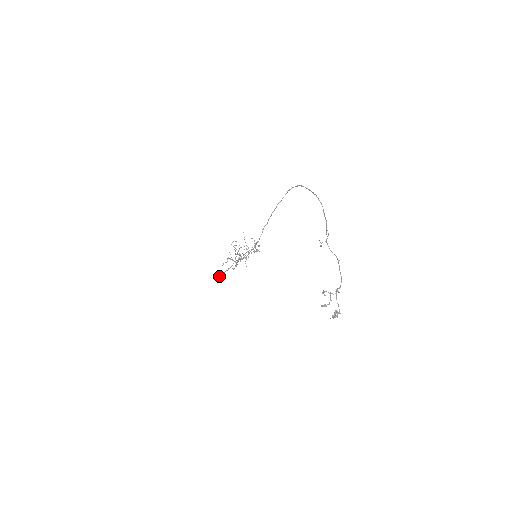
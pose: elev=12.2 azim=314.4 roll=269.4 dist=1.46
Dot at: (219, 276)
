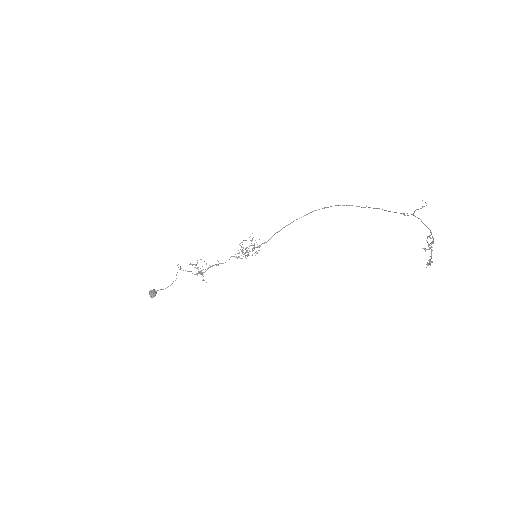
Dot at: (150, 290)
